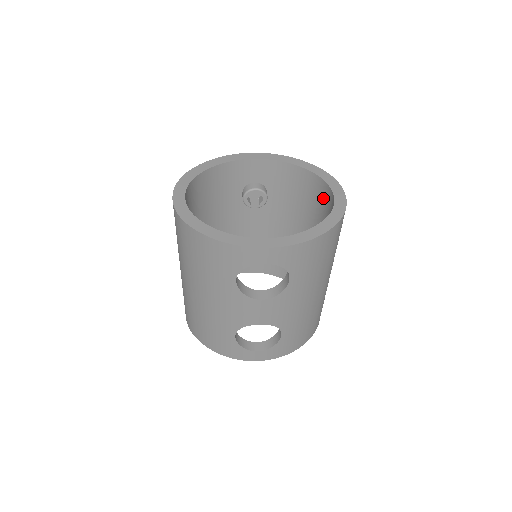
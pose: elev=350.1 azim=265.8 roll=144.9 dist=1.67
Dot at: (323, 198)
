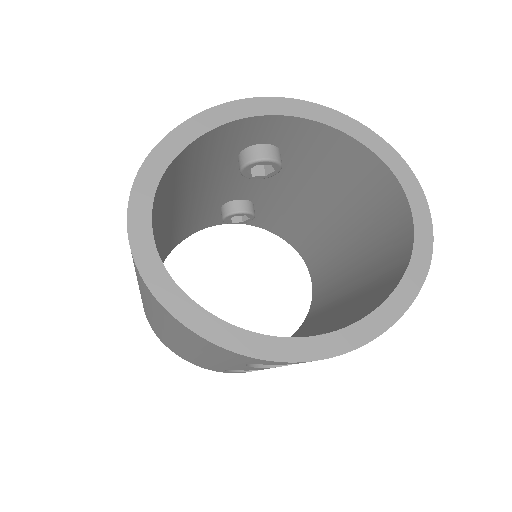
Dot at: (382, 195)
